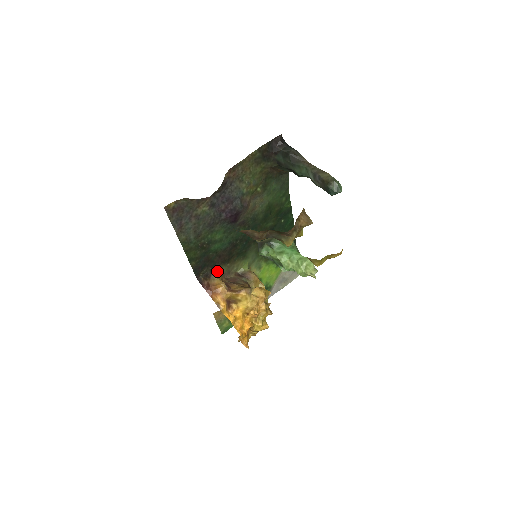
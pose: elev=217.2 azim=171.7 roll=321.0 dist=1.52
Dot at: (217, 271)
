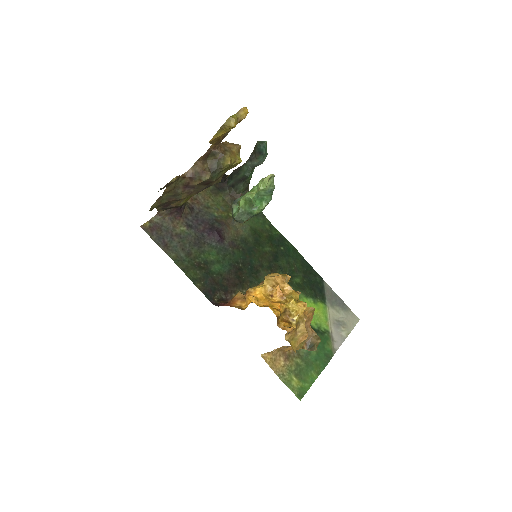
Dot at: (233, 296)
